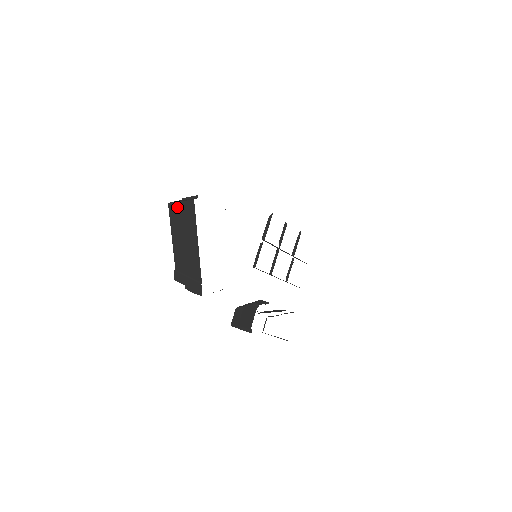
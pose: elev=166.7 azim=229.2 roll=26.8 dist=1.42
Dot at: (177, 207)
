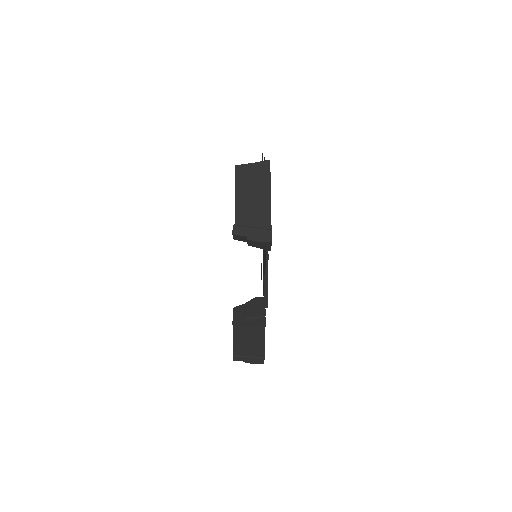
Dot at: (247, 168)
